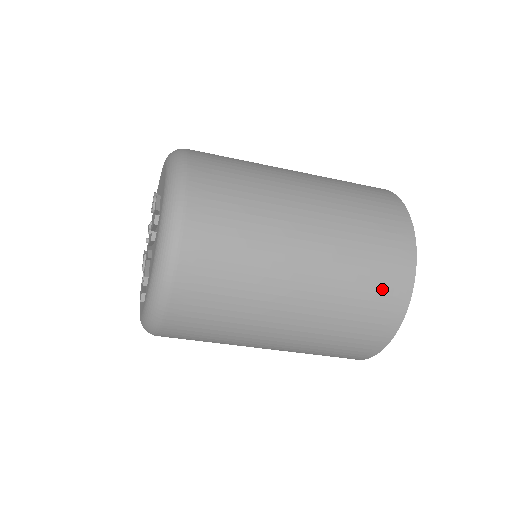
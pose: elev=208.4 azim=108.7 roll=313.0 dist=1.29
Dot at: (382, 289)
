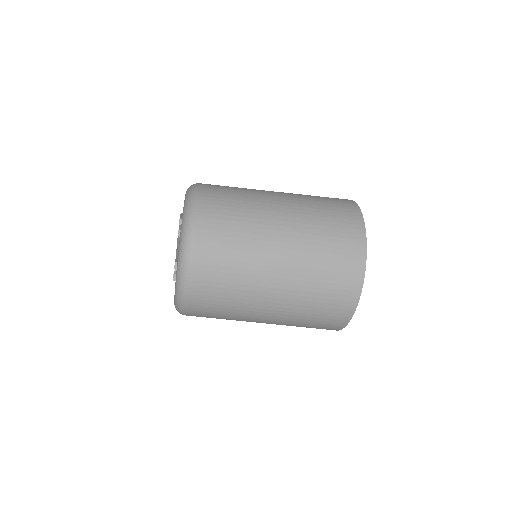
Dot at: (343, 251)
